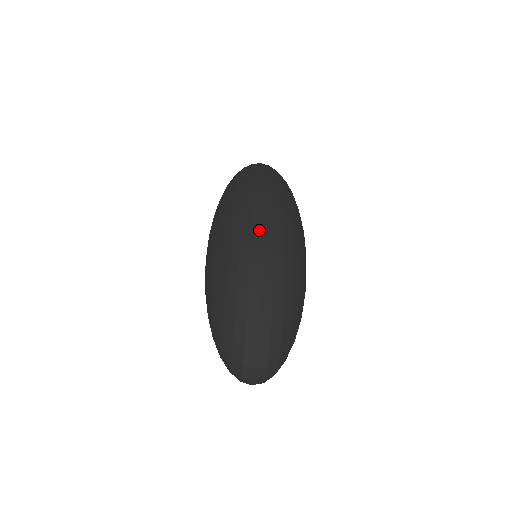
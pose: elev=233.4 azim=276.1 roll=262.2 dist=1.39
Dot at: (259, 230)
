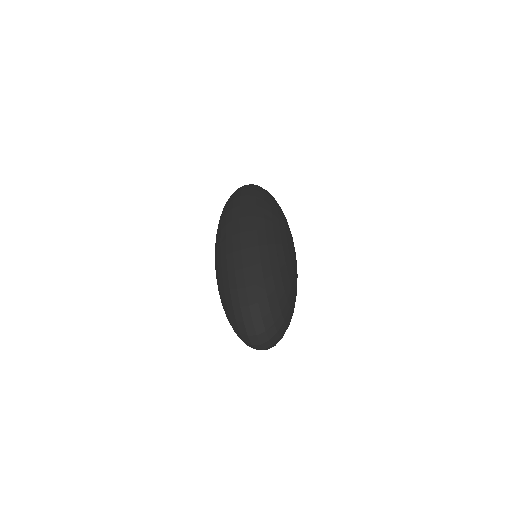
Dot at: (237, 236)
